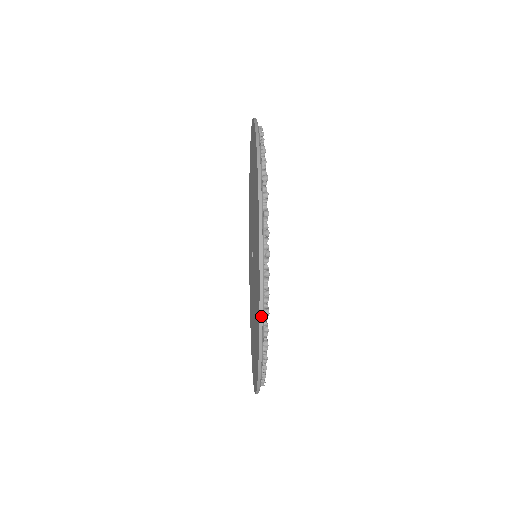
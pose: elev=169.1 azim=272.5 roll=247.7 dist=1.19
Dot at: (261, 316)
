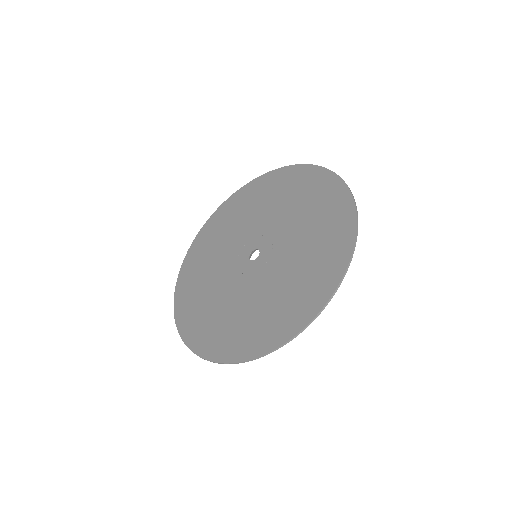
Dot at: (317, 166)
